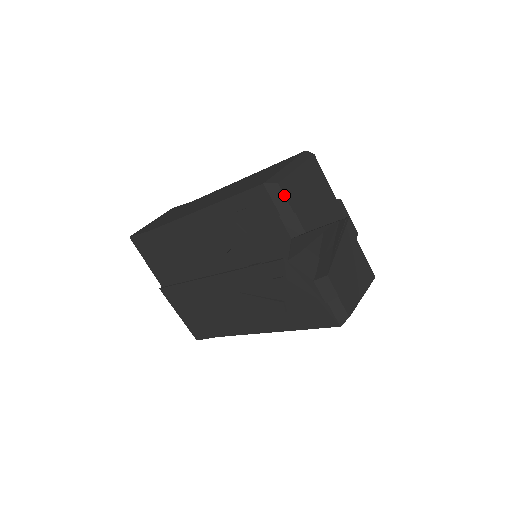
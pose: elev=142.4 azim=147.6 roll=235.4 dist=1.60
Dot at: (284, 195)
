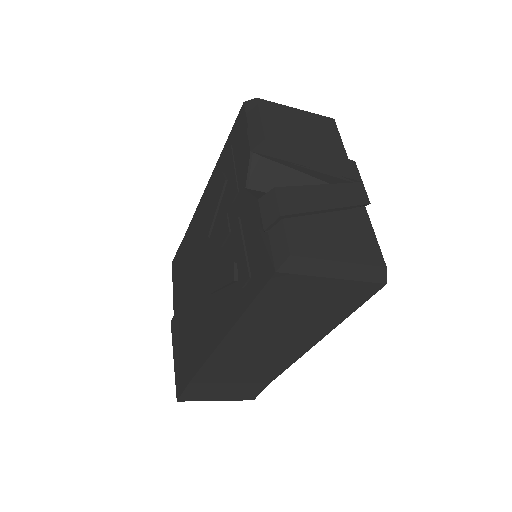
Dot at: (258, 108)
